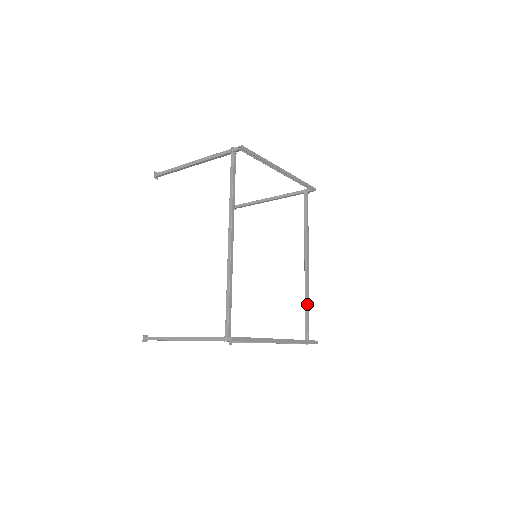
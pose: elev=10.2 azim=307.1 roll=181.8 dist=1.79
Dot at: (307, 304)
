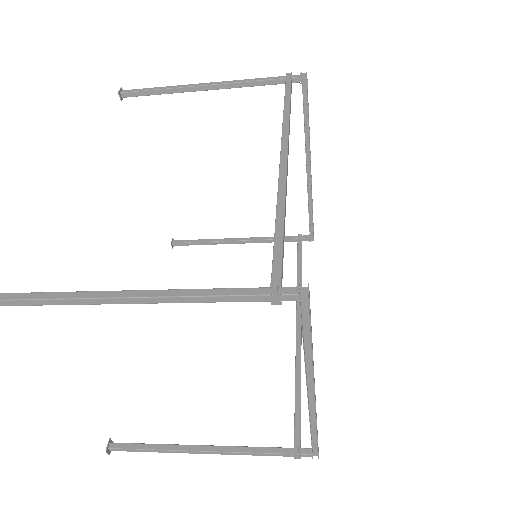
Dot at: (300, 382)
